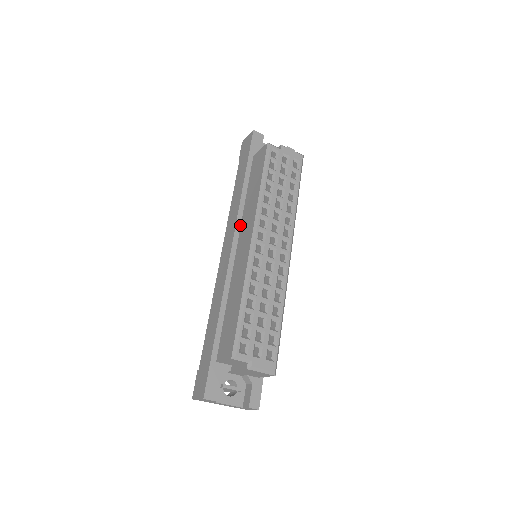
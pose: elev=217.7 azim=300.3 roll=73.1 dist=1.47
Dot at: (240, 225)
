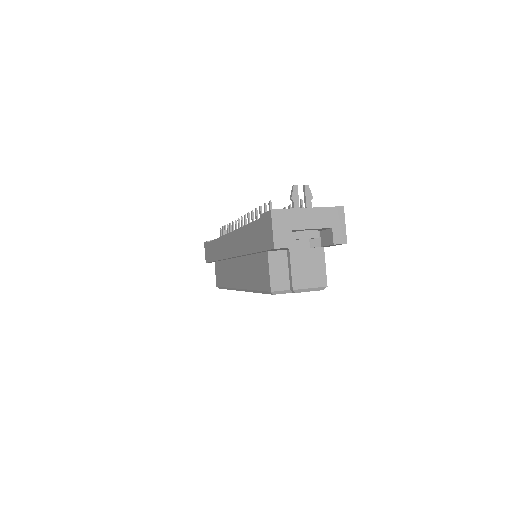
Dot at: (240, 256)
